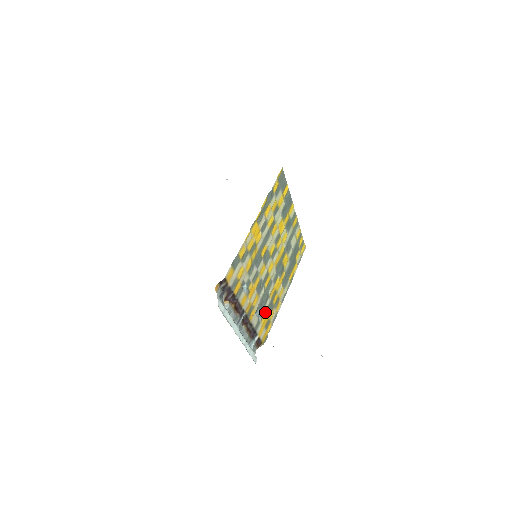
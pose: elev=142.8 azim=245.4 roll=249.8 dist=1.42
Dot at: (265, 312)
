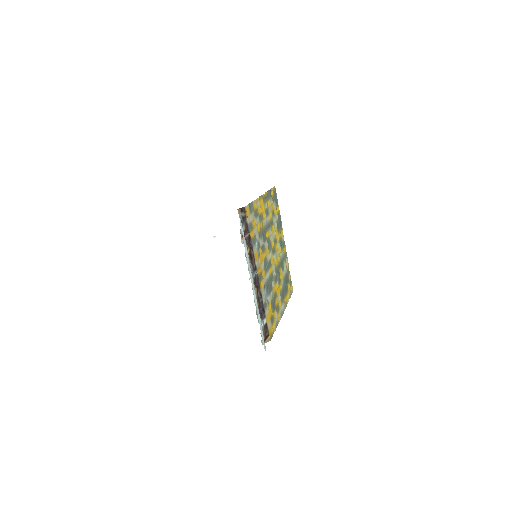
Dot at: (270, 301)
